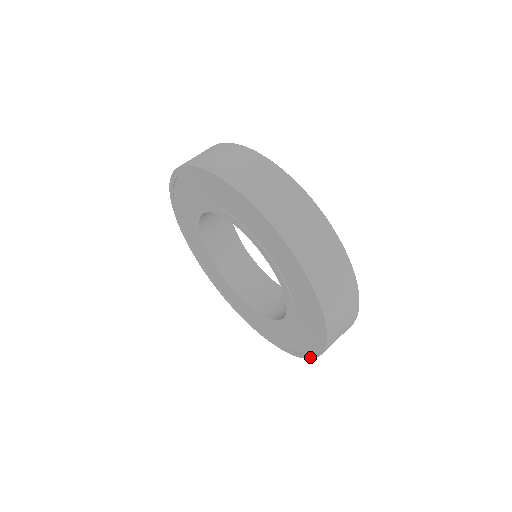
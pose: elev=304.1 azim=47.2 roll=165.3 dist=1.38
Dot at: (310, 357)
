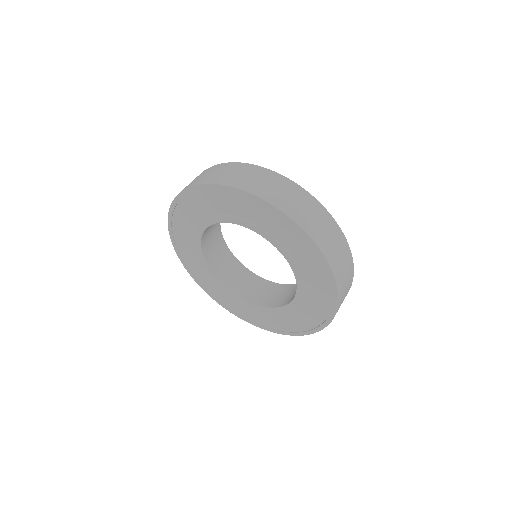
Dot at: (285, 334)
